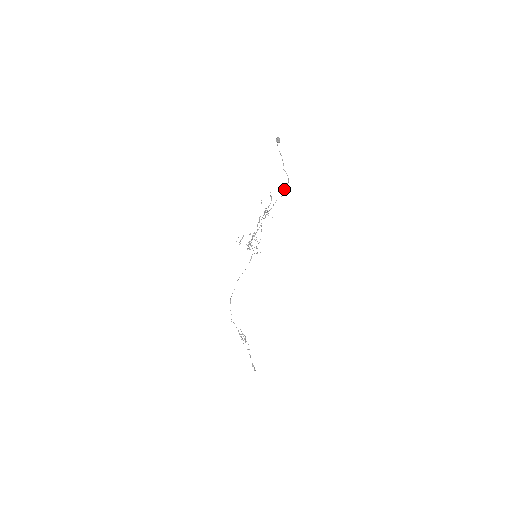
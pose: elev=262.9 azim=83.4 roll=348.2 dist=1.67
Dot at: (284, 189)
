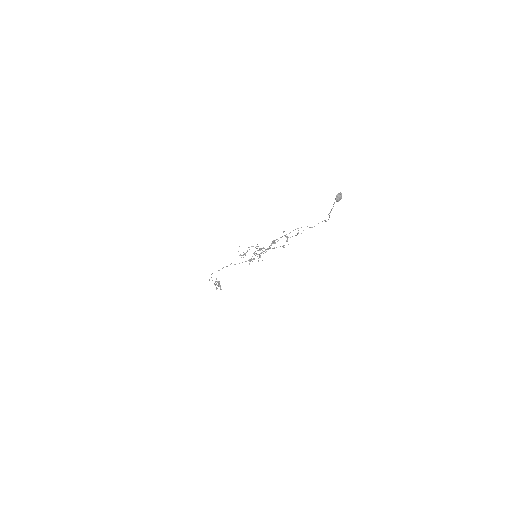
Dot at: (318, 223)
